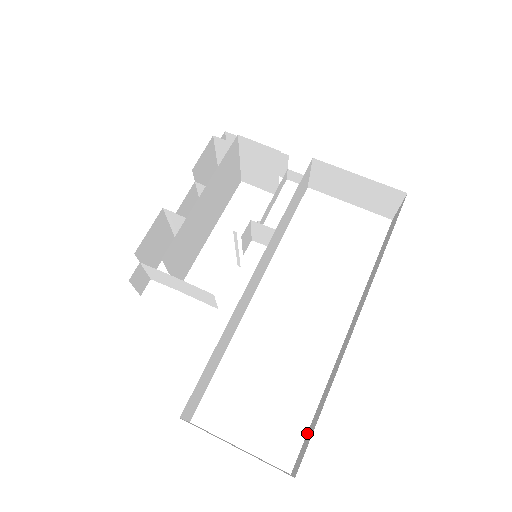
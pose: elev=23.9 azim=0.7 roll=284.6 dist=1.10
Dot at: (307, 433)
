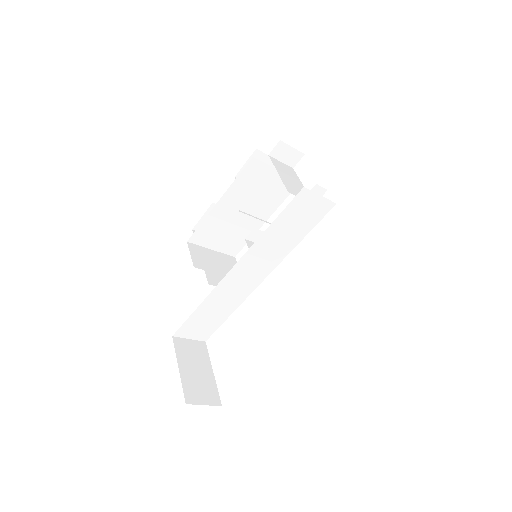
Dot at: occluded
